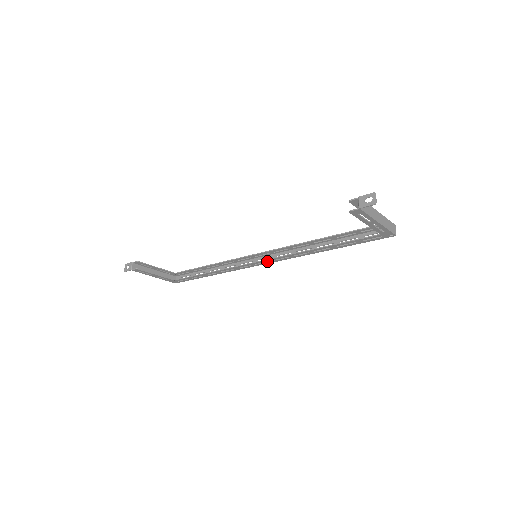
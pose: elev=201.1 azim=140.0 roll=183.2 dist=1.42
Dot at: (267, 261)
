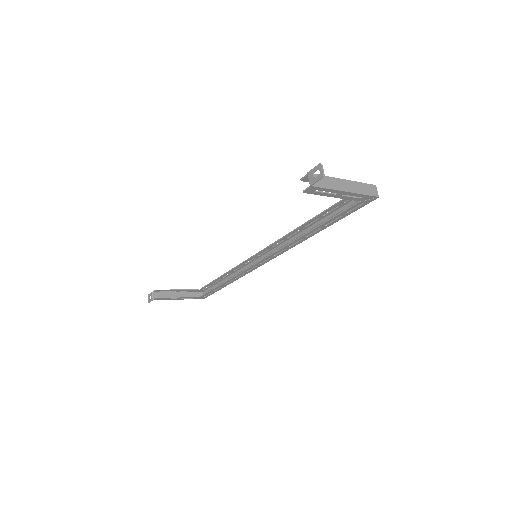
Dot at: (269, 258)
